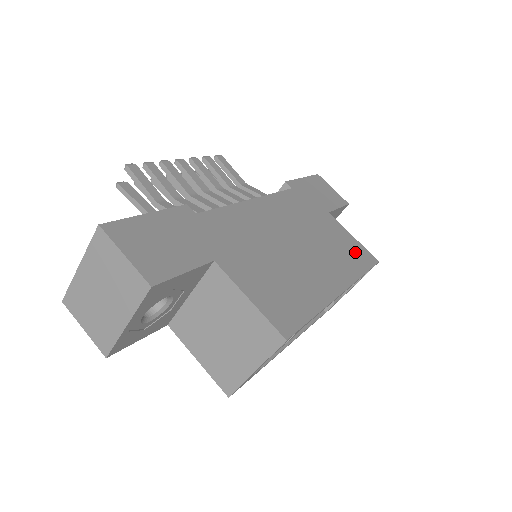
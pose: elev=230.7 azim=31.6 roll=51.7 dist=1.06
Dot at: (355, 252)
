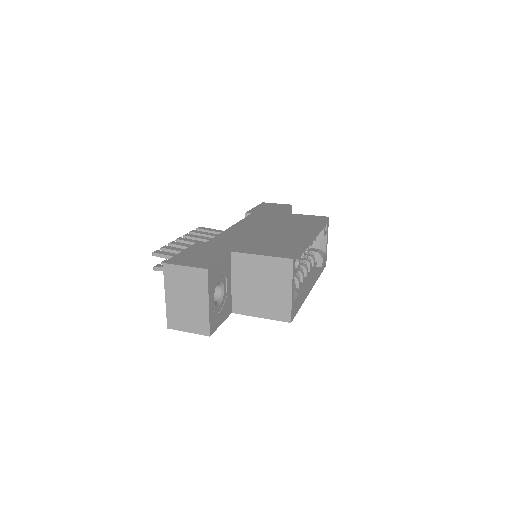
Dot at: (310, 219)
